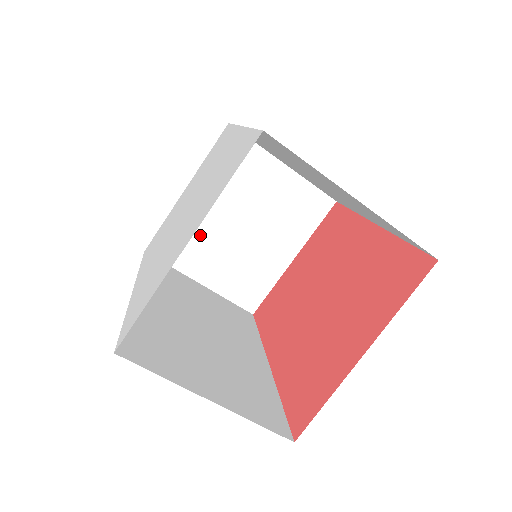
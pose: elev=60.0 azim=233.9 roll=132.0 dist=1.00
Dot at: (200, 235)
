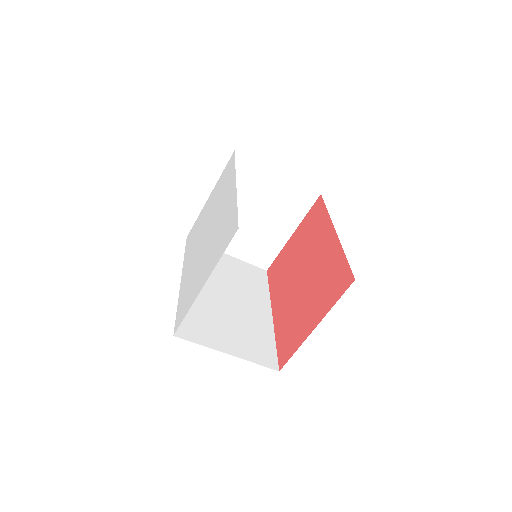
Dot at: occluded
